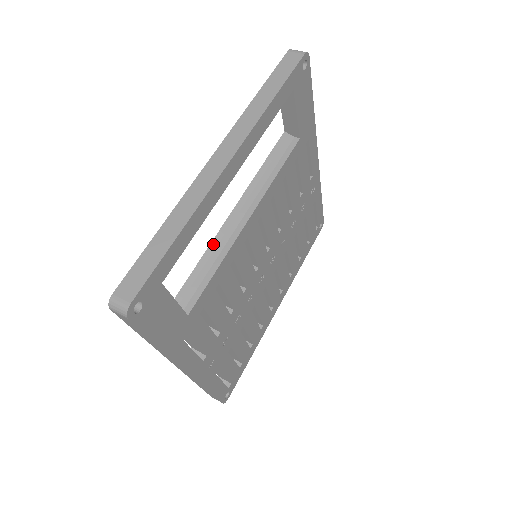
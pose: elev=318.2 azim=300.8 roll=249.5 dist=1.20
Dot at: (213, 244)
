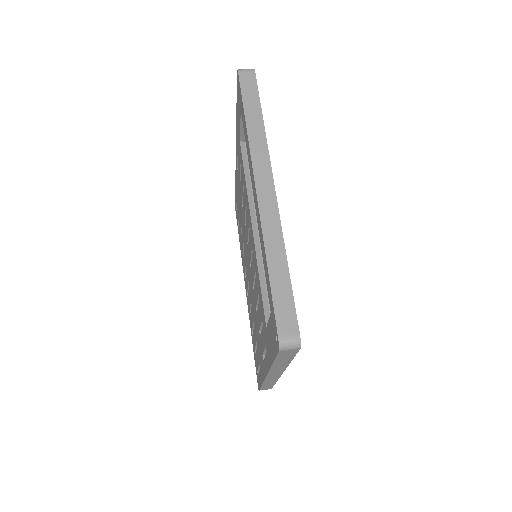
Dot at: (259, 261)
